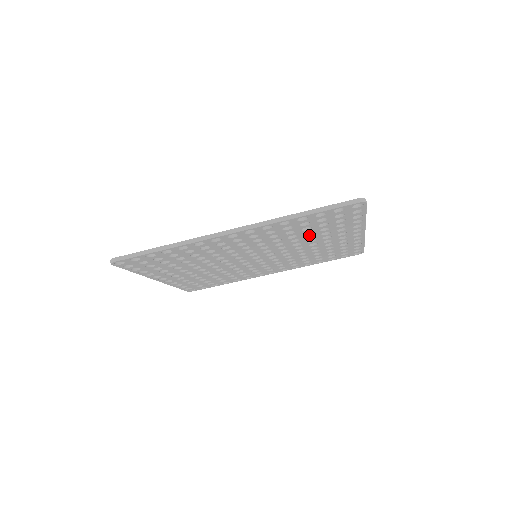
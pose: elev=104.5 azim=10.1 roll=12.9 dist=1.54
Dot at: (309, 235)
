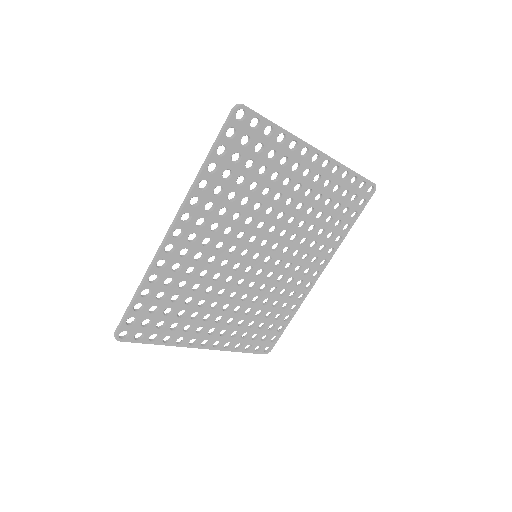
Dot at: (261, 190)
